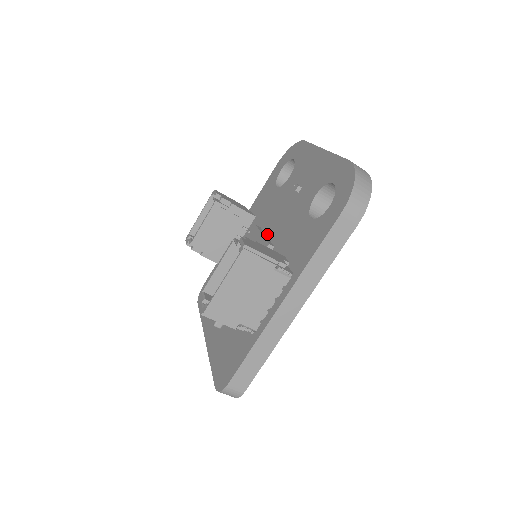
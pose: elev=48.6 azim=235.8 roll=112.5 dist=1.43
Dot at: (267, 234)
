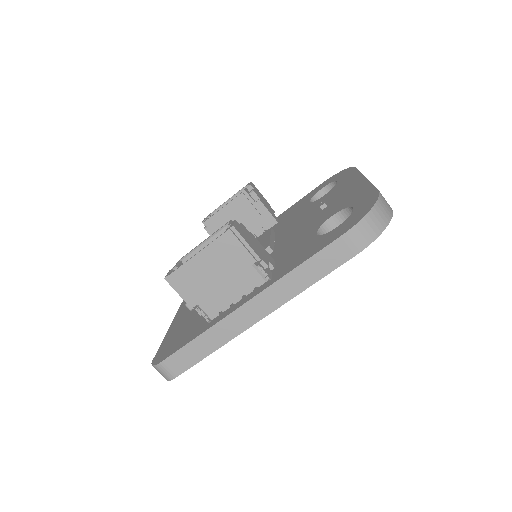
Dot at: (276, 239)
